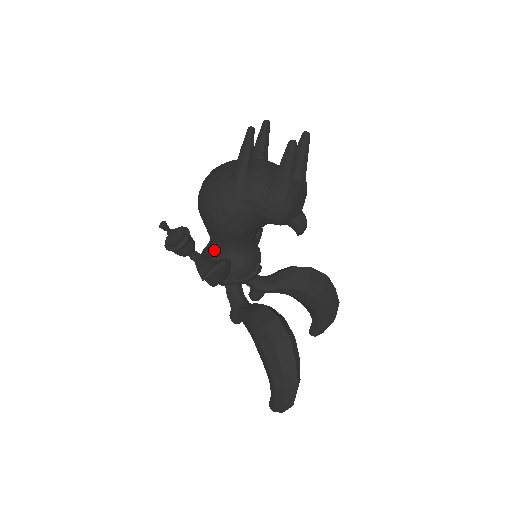
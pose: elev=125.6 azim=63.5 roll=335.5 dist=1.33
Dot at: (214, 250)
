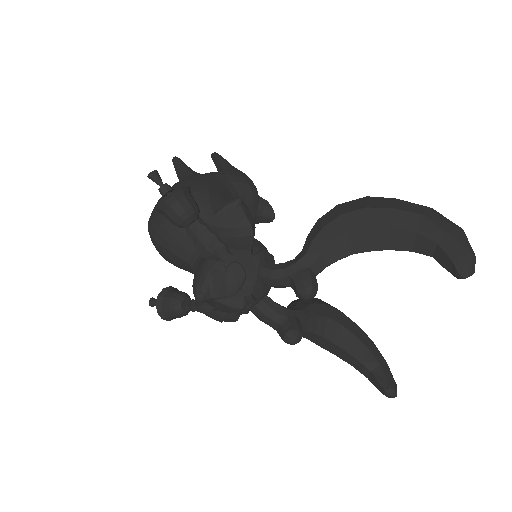
Dot at: occluded
